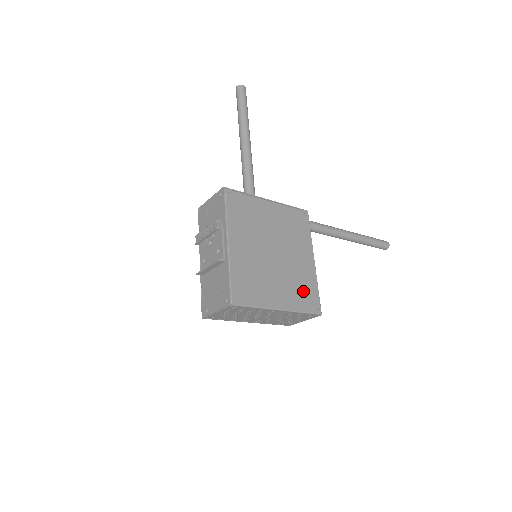
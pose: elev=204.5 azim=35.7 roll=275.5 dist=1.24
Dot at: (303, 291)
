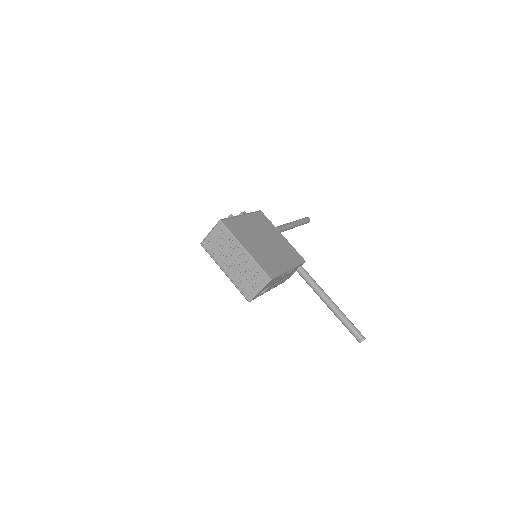
Dot at: (268, 264)
